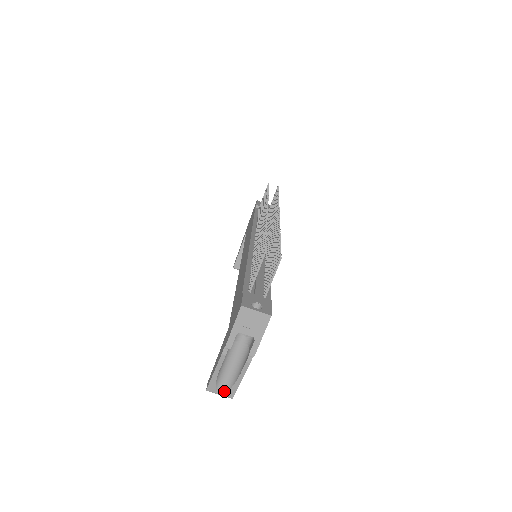
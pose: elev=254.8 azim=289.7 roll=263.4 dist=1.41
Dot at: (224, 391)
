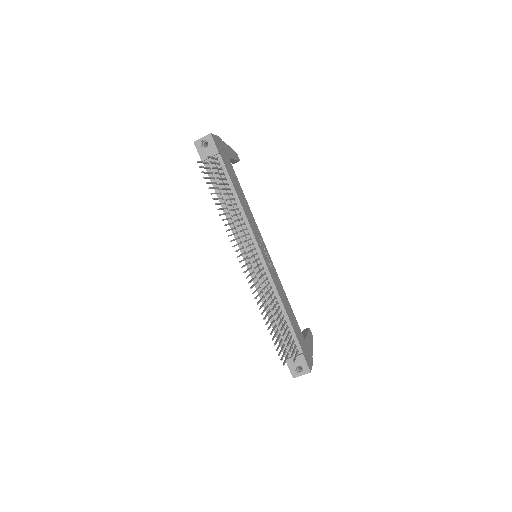
Dot at: occluded
